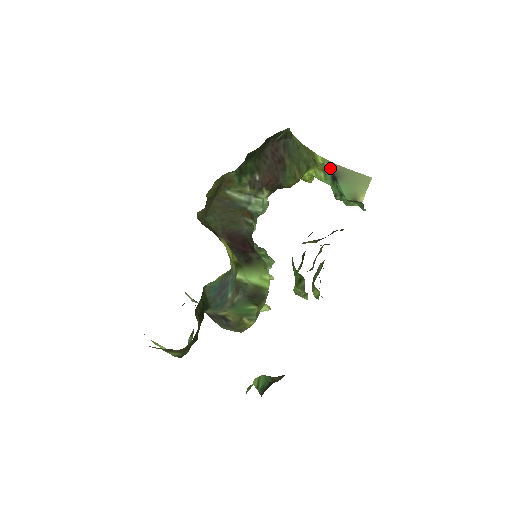
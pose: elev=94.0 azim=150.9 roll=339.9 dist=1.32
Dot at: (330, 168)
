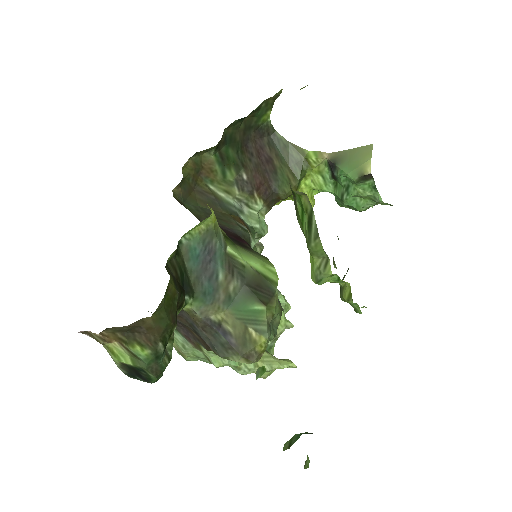
Dot at: (326, 162)
